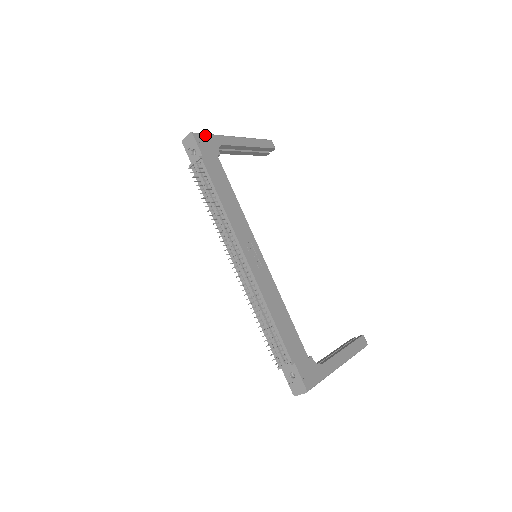
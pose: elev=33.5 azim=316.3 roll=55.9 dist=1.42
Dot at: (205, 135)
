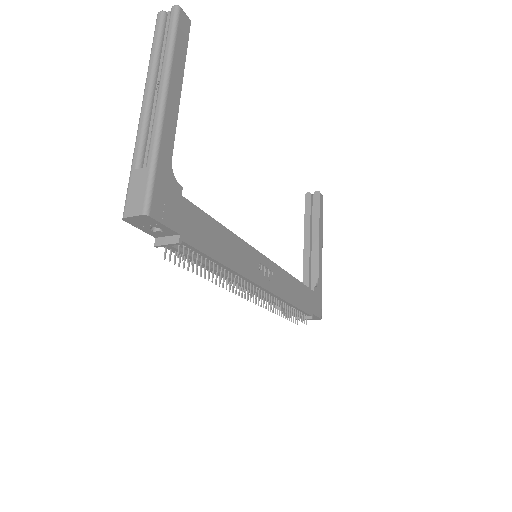
Dot at: (154, 185)
